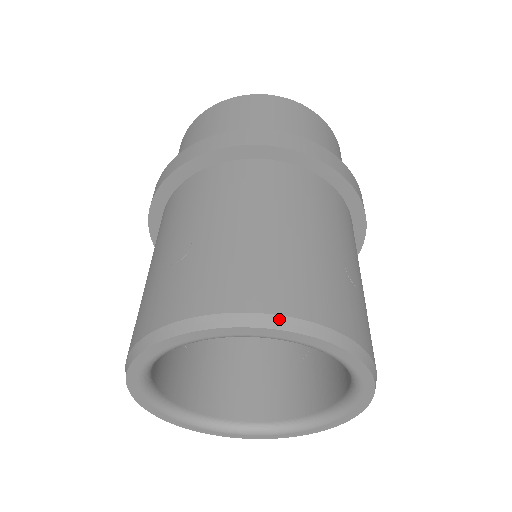
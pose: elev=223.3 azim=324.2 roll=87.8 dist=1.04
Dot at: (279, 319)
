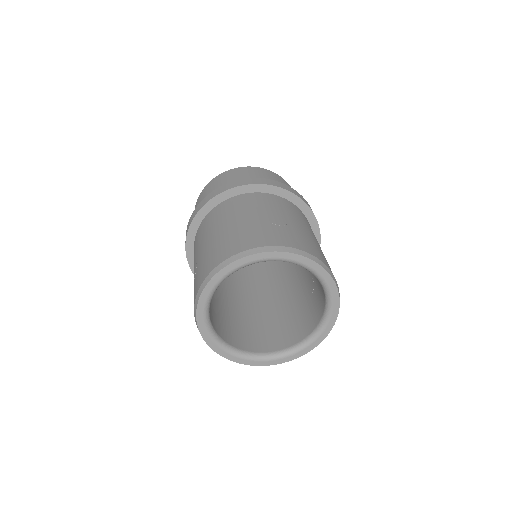
Dot at: (230, 259)
